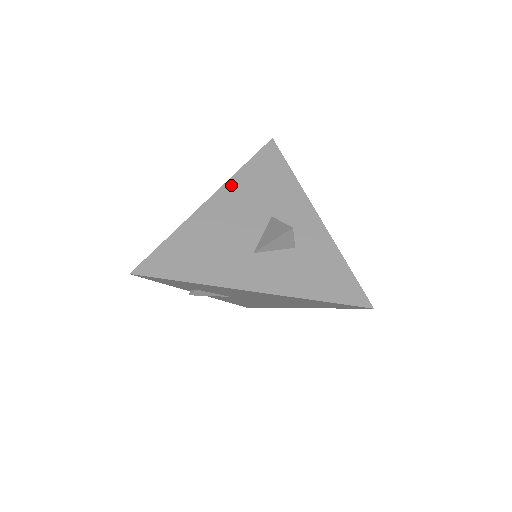
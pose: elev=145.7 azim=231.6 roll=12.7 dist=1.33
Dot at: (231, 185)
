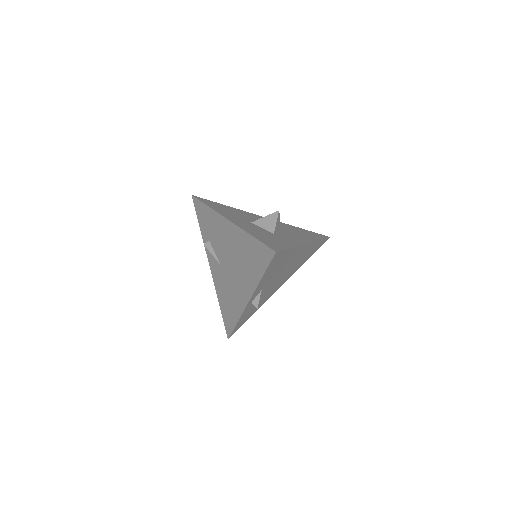
Dot at: occluded
